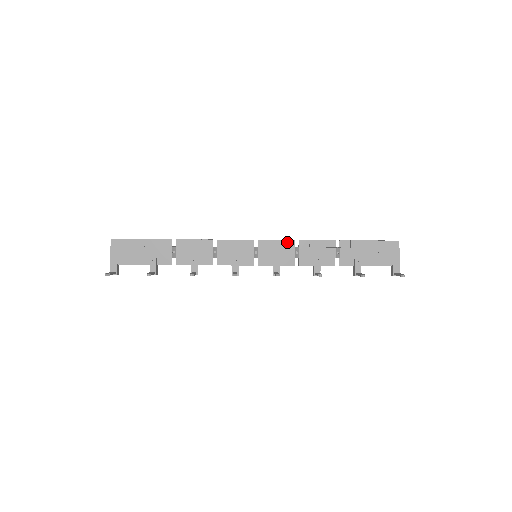
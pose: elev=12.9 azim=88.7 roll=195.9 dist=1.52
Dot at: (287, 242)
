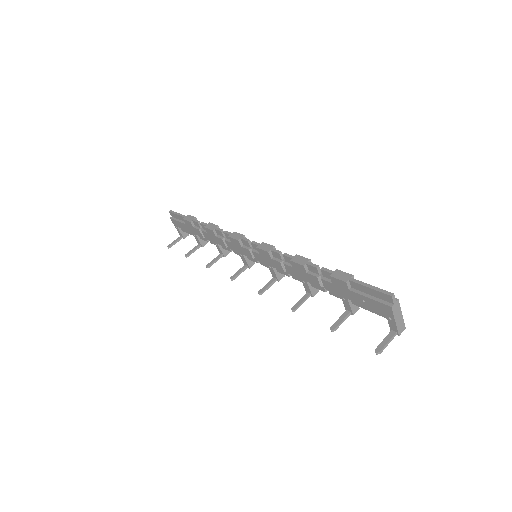
Dot at: (274, 253)
